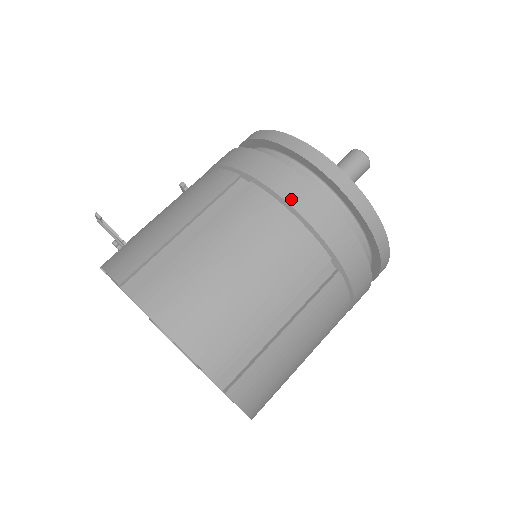
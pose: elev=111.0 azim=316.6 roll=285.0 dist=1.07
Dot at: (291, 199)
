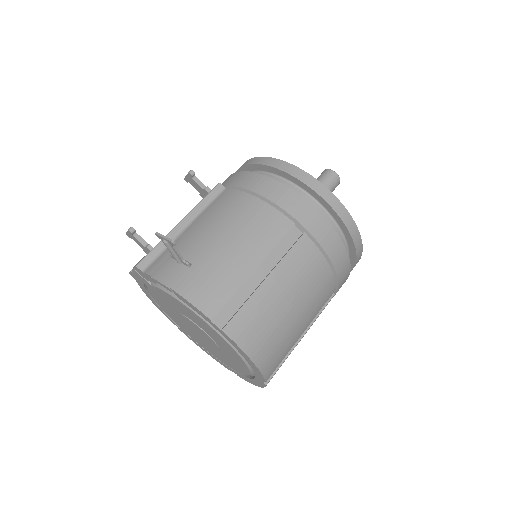
Dot at: (329, 252)
